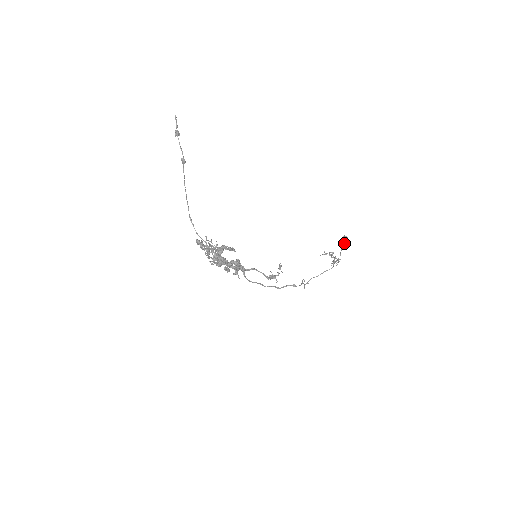
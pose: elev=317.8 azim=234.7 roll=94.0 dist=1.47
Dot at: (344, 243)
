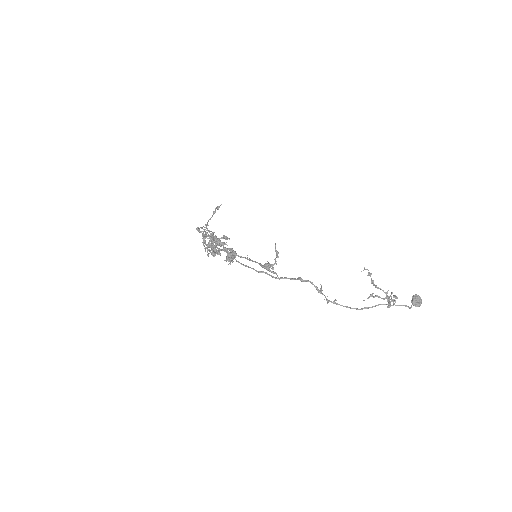
Dot at: (413, 298)
